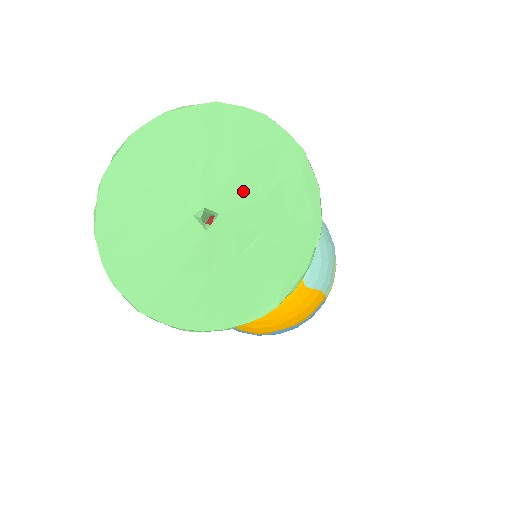
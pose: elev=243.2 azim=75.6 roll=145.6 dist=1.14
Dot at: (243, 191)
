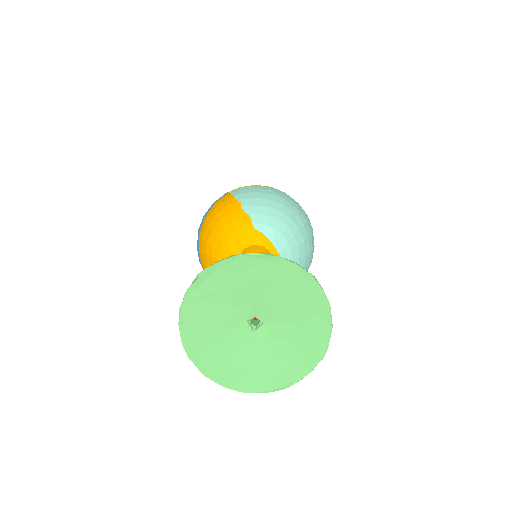
Dot at: (283, 315)
